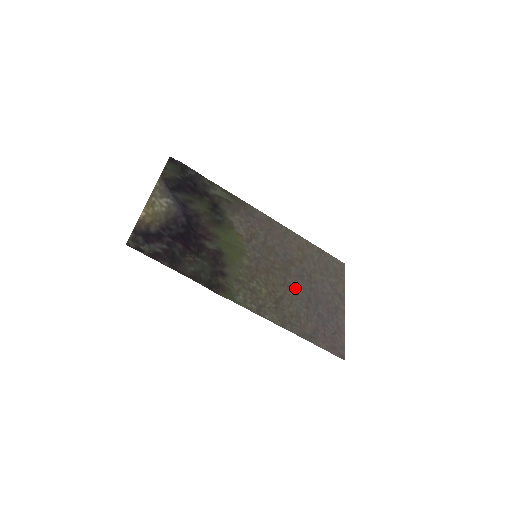
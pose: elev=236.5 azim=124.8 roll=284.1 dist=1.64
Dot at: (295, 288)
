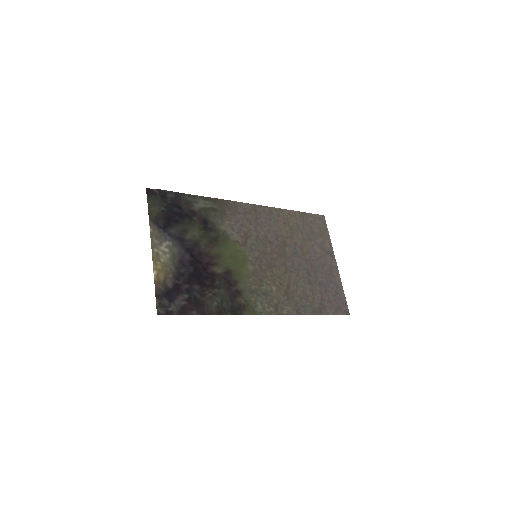
Dot at: (295, 269)
